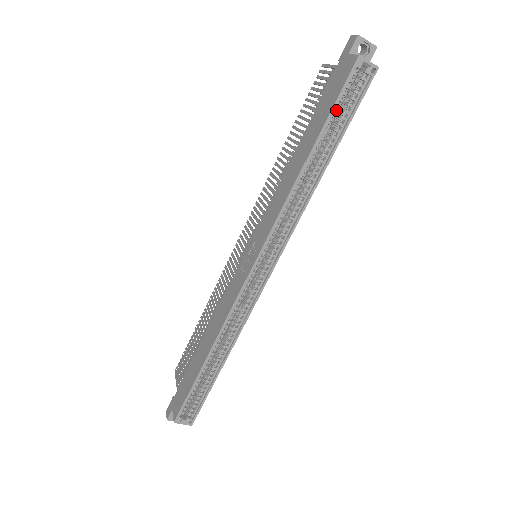
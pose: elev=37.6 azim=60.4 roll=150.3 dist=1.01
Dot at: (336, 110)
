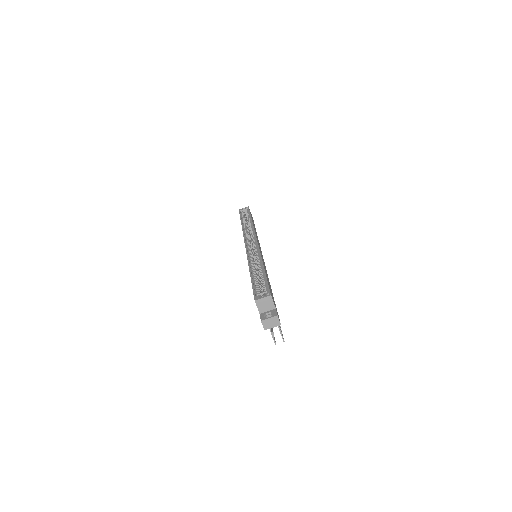
Dot at: occluded
